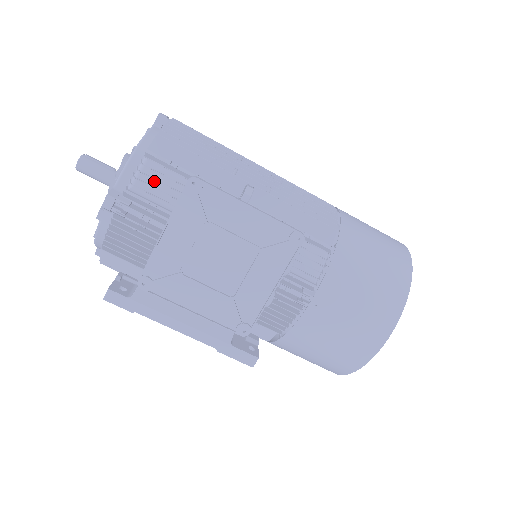
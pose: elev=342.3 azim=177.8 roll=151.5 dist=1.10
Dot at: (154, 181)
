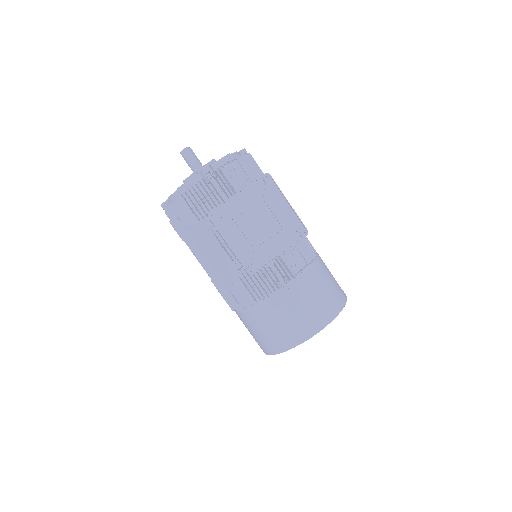
Dot at: (236, 173)
